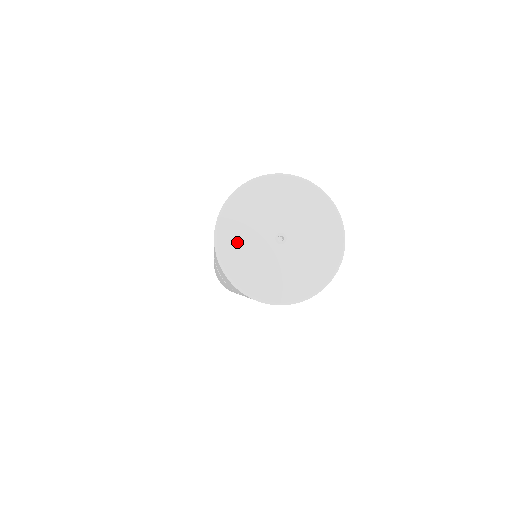
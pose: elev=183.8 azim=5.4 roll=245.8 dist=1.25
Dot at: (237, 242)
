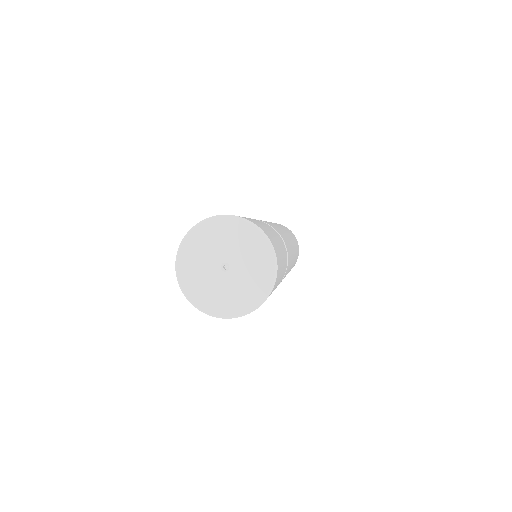
Dot at: (201, 243)
